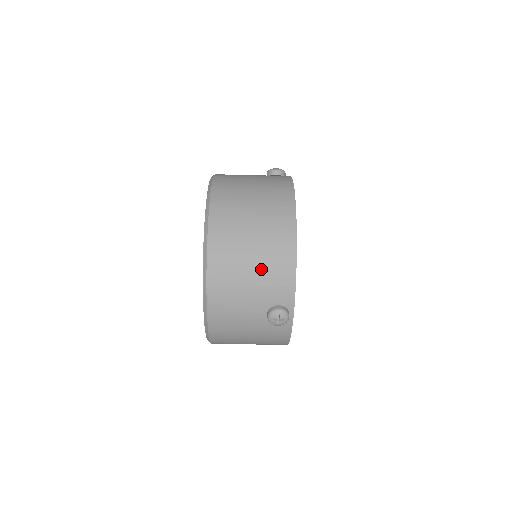
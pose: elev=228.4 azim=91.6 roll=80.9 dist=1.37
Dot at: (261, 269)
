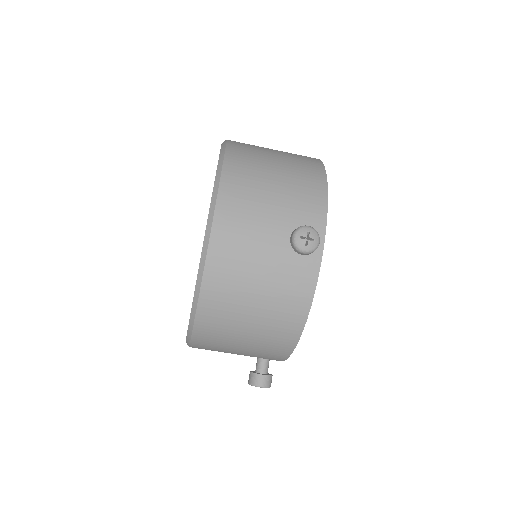
Dot at: (287, 183)
